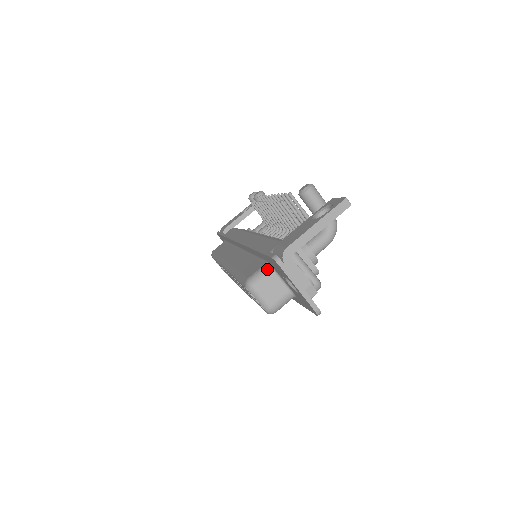
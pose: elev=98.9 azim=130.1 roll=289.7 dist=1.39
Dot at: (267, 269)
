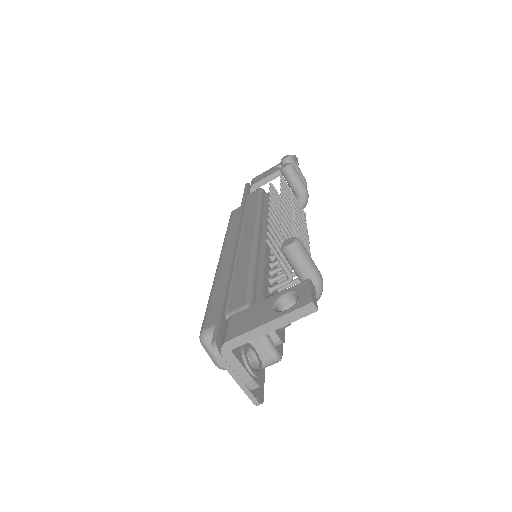
Dot at: occluded
